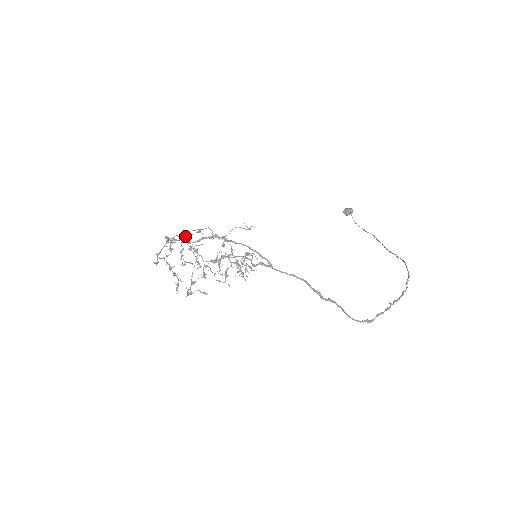
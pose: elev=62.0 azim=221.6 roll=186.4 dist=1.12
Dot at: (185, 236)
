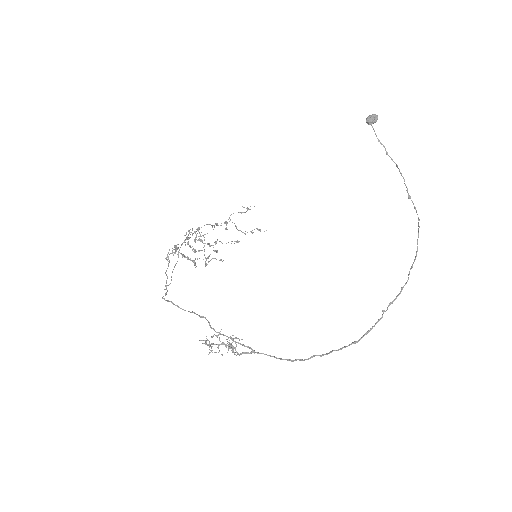
Dot at: (186, 238)
